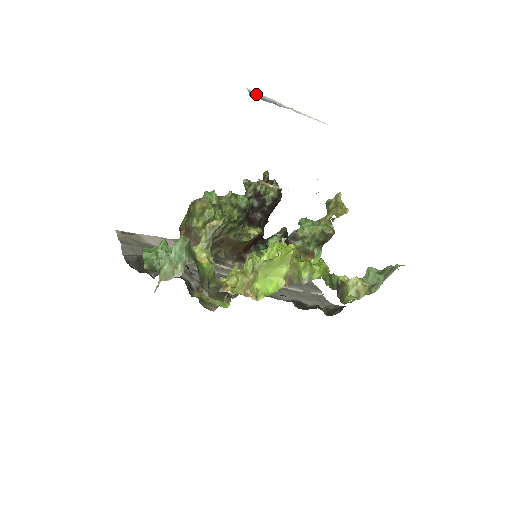
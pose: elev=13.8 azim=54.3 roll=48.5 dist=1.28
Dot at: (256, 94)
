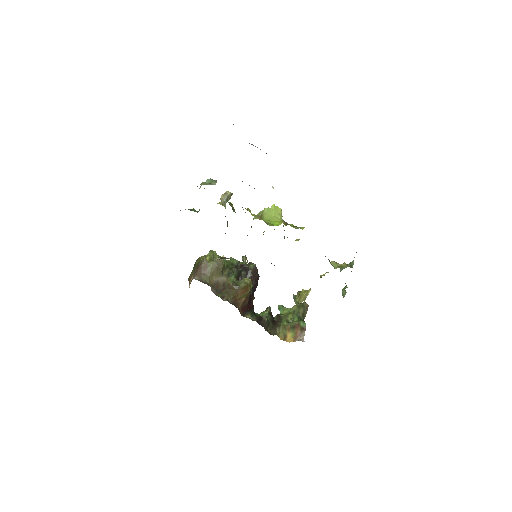
Dot at: occluded
